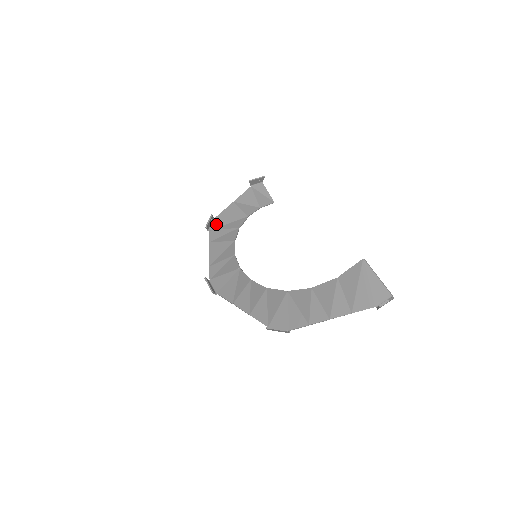
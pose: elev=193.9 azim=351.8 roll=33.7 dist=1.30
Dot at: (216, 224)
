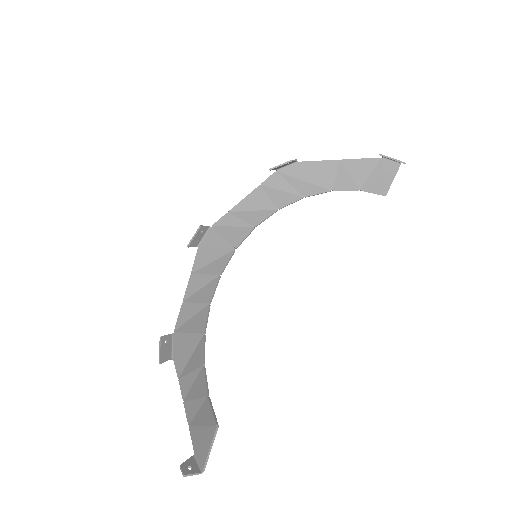
Dot at: (291, 170)
